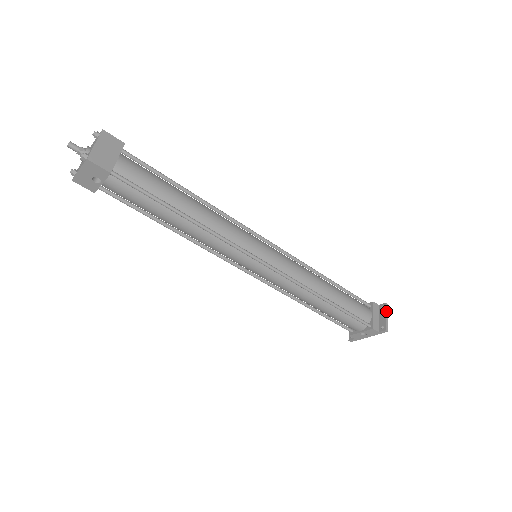
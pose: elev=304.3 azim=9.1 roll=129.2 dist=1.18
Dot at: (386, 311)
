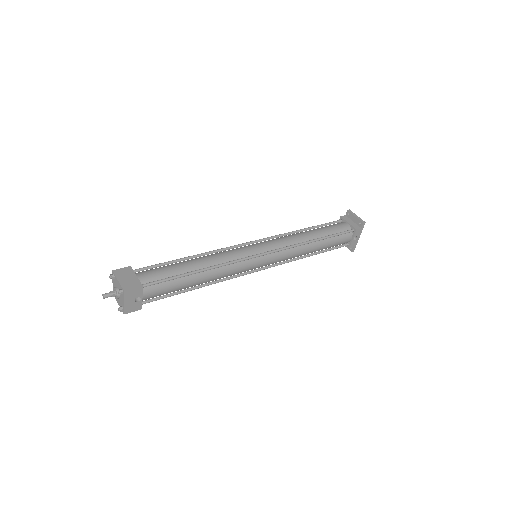
Dot at: (352, 214)
